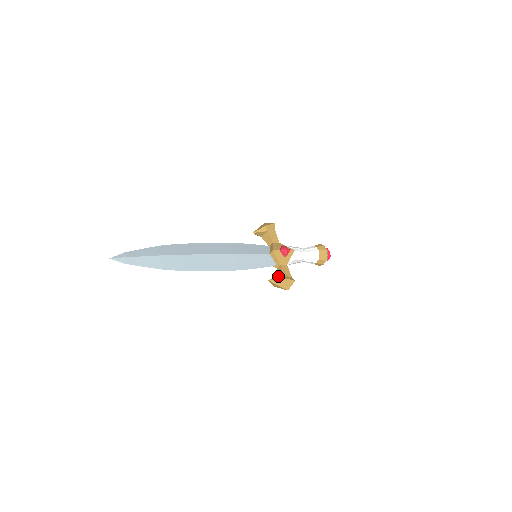
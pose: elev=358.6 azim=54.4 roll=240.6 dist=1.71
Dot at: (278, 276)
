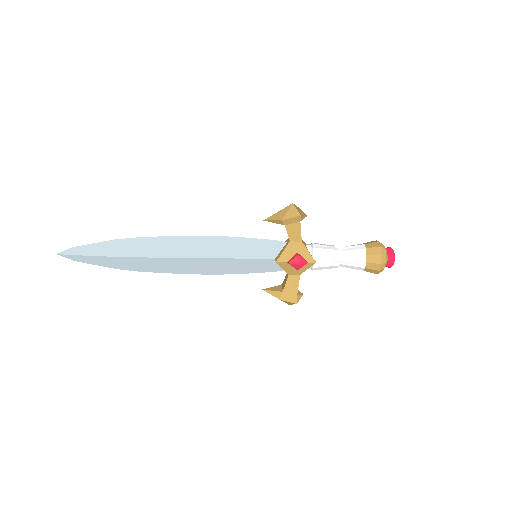
Dot at: (283, 284)
